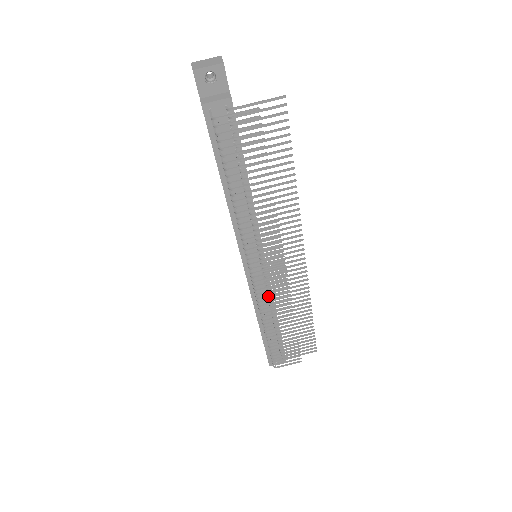
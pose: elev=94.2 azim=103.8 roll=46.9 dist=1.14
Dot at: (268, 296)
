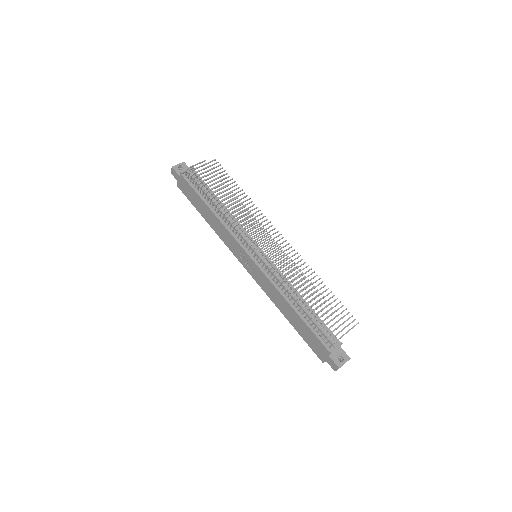
Dot at: occluded
